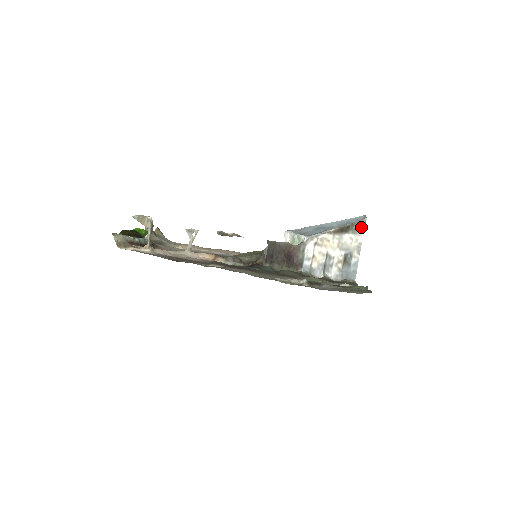
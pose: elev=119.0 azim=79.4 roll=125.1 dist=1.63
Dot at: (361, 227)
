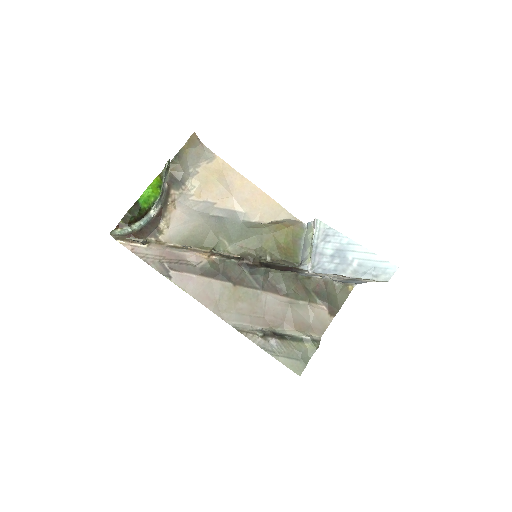
Dot at: occluded
